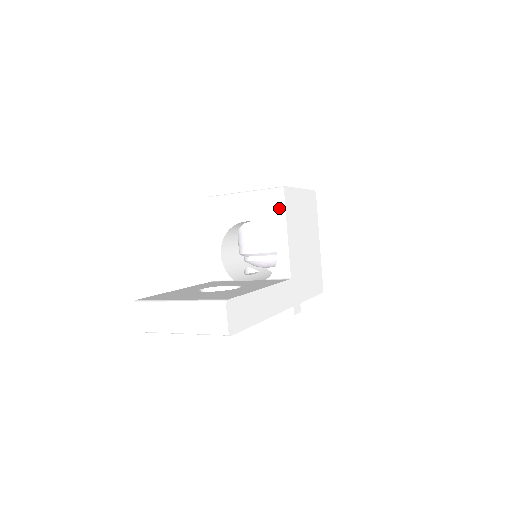
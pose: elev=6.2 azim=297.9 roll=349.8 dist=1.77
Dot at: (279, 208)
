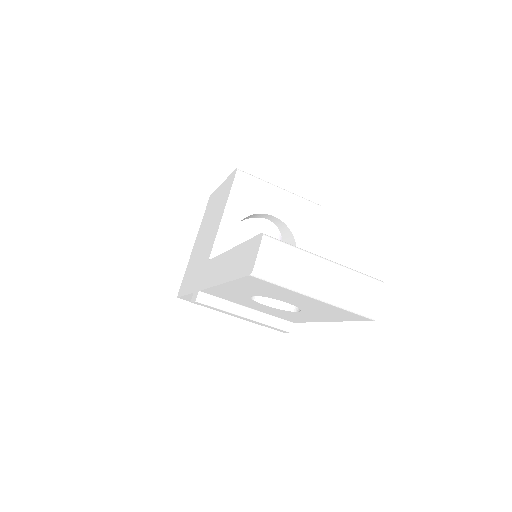
Dot at: (312, 222)
